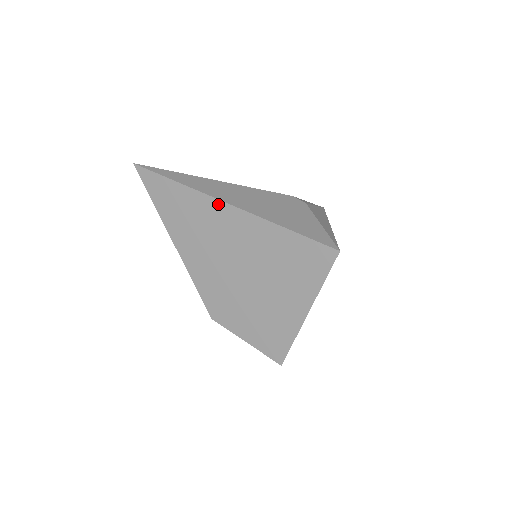
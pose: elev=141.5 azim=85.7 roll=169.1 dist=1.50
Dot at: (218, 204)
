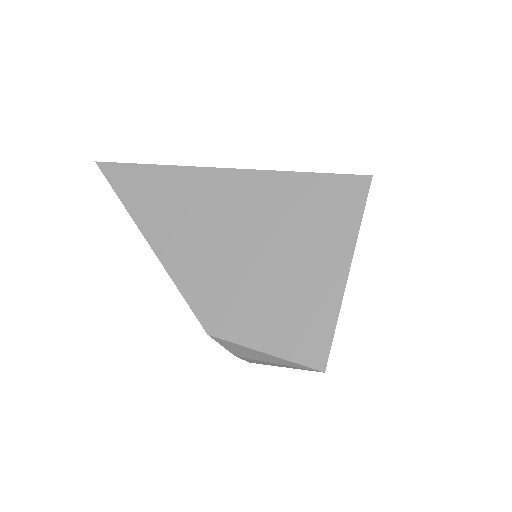
Dot at: (206, 172)
